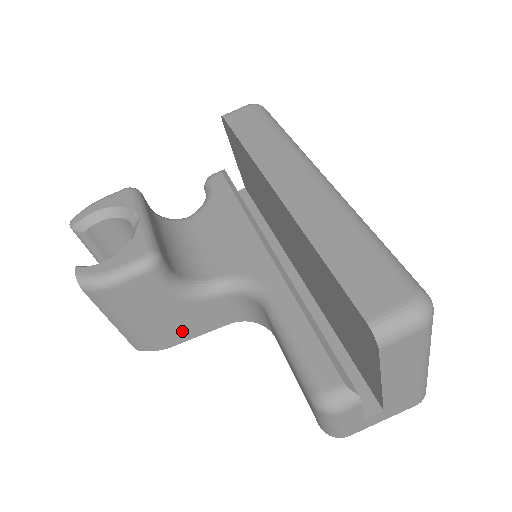
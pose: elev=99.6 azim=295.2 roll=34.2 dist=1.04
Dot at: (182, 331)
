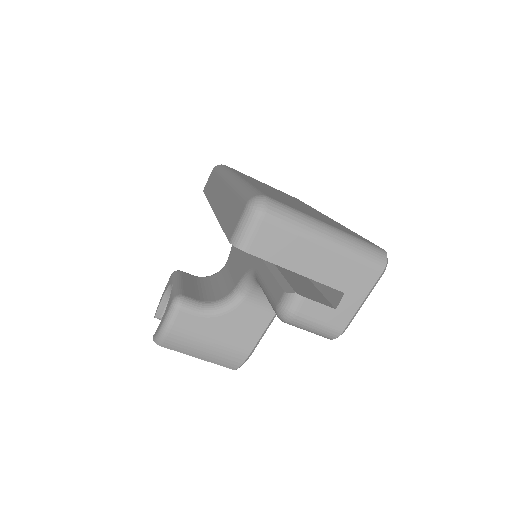
Dot at: (245, 338)
